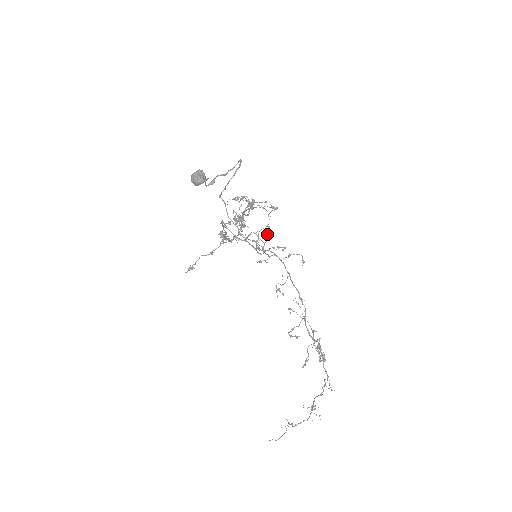
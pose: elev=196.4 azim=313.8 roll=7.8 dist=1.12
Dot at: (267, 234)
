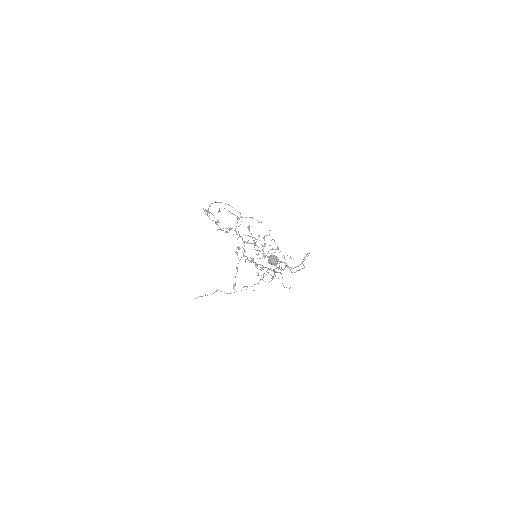
Dot at: occluded
